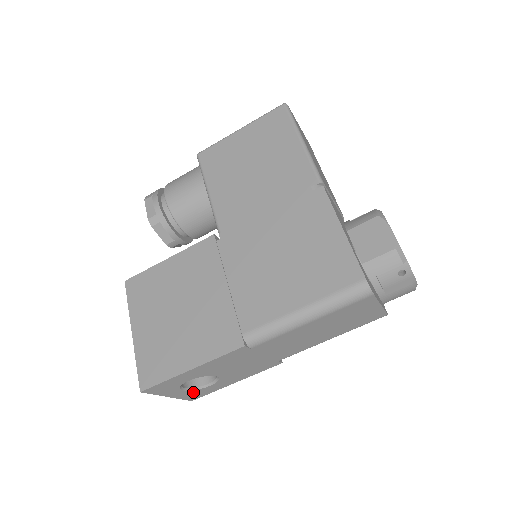
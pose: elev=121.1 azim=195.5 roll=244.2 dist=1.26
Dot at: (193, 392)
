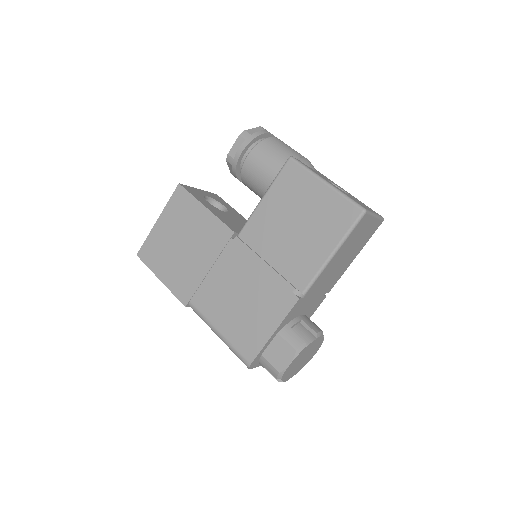
Dot at: occluded
